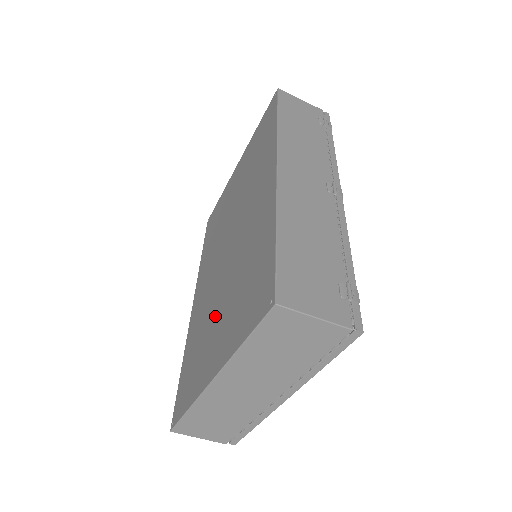
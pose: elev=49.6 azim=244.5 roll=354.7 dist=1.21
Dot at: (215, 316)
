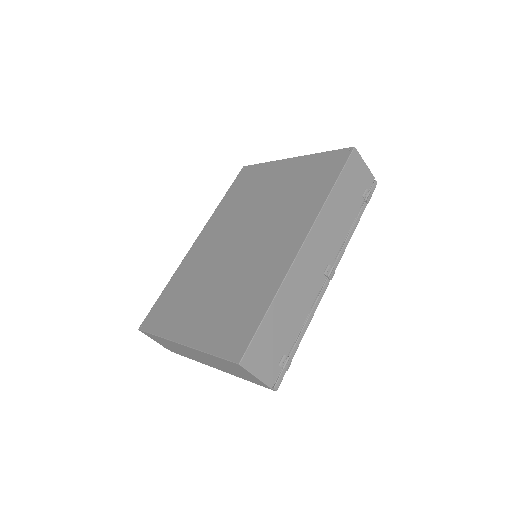
Dot at: (205, 293)
